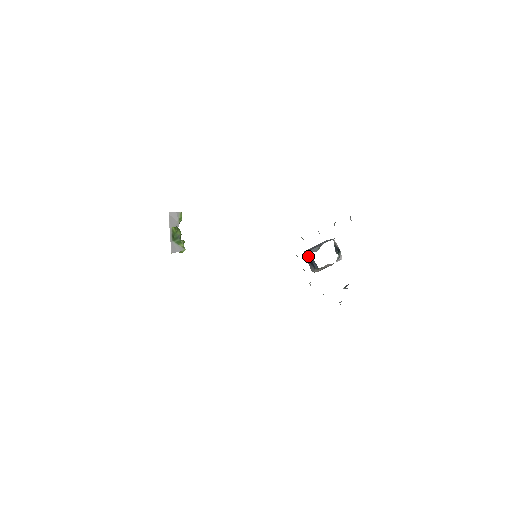
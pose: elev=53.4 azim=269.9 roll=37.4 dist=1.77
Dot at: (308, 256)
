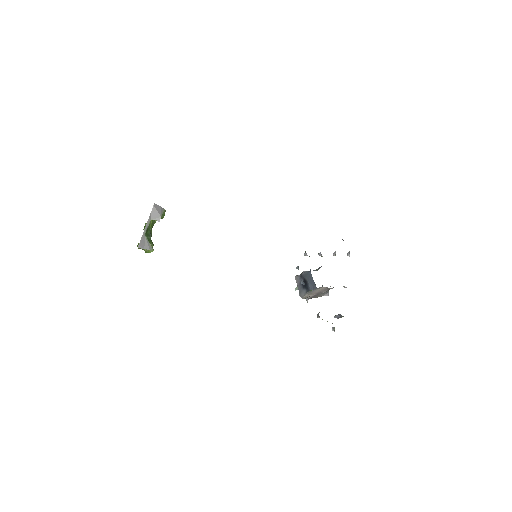
Dot at: (304, 276)
